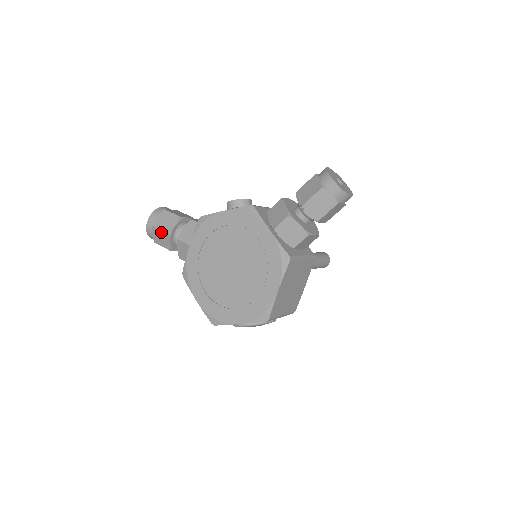
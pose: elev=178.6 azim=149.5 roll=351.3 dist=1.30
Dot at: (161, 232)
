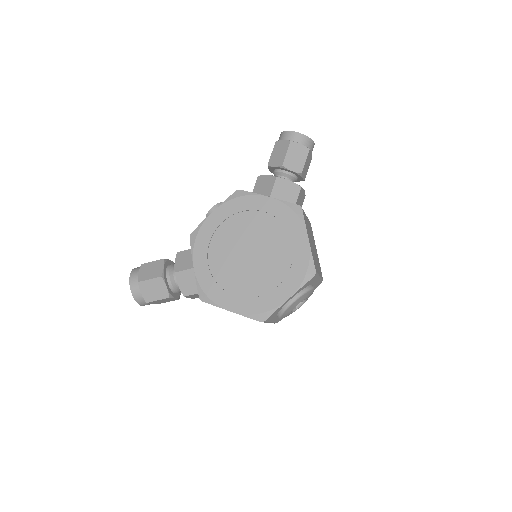
Dot at: (152, 281)
